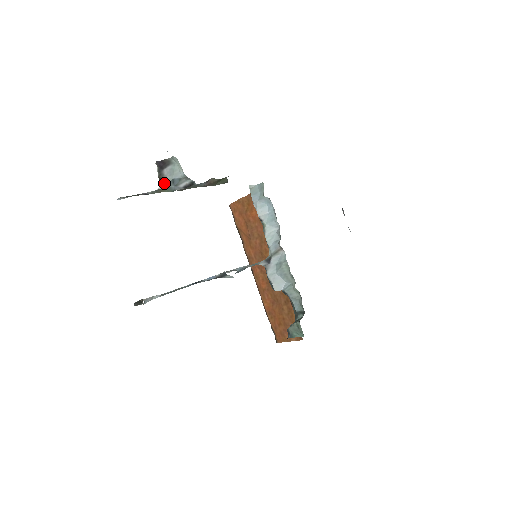
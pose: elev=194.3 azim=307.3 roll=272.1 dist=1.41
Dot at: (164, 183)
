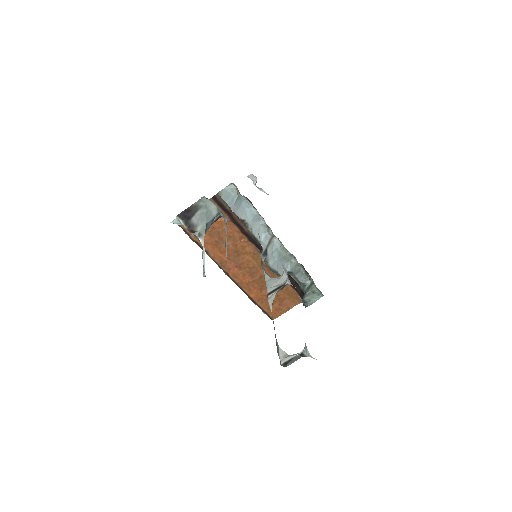
Dot at: (200, 233)
